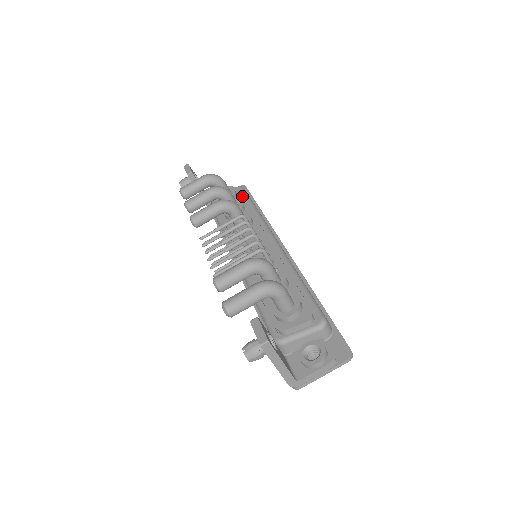
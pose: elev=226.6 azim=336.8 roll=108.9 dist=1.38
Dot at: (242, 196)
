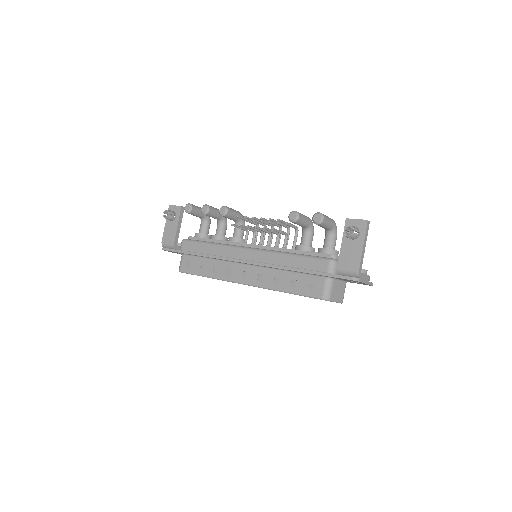
Dot at: occluded
